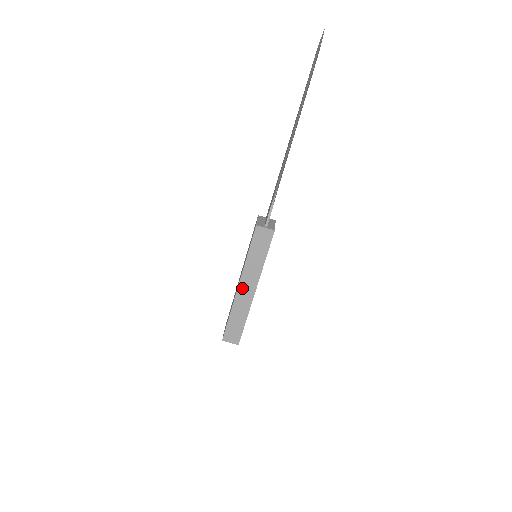
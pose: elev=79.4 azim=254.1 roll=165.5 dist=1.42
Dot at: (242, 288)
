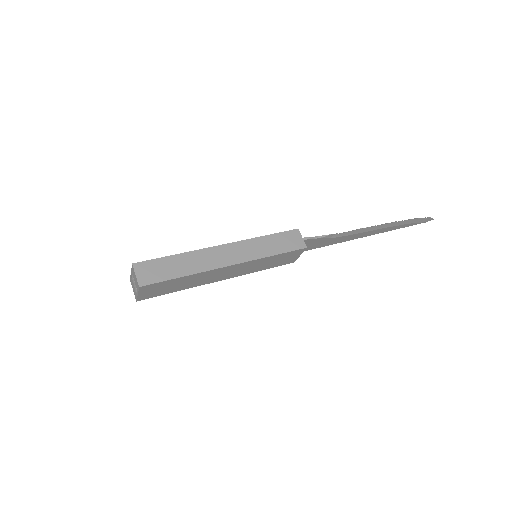
Dot at: (224, 250)
